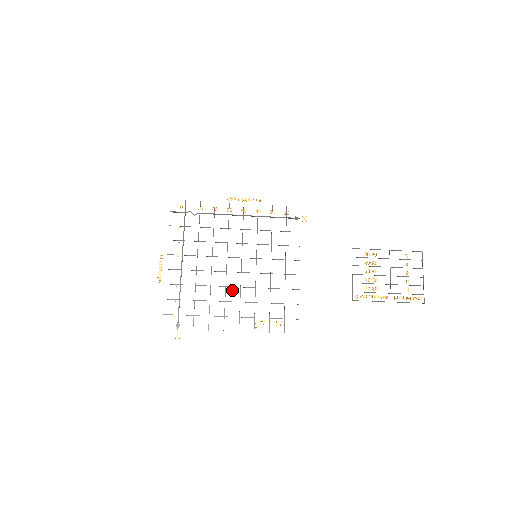
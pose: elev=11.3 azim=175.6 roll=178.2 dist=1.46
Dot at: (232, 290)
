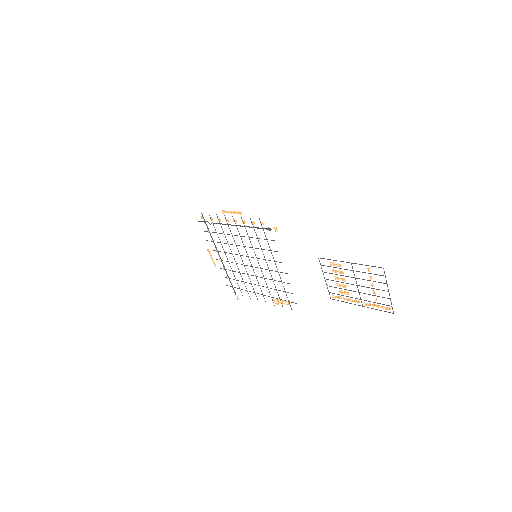
Dot at: (252, 277)
